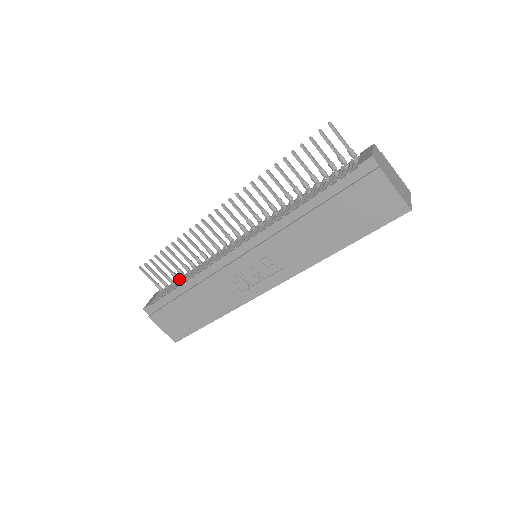
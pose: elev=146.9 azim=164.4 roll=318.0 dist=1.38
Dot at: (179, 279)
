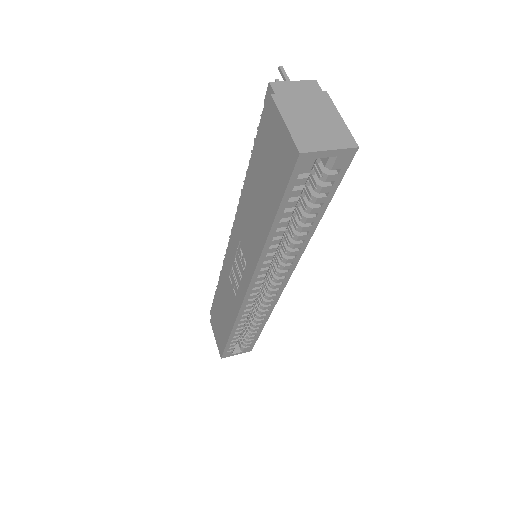
Dot at: occluded
